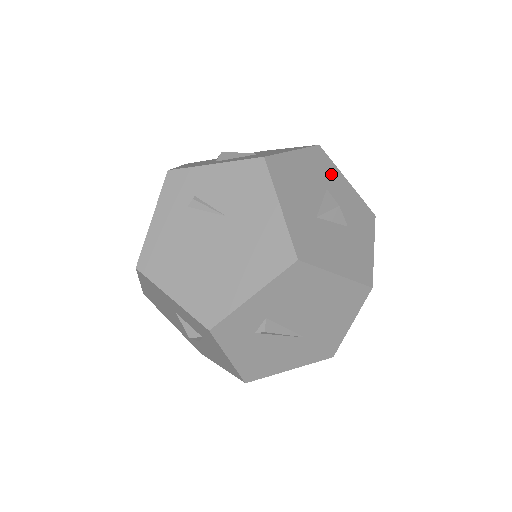
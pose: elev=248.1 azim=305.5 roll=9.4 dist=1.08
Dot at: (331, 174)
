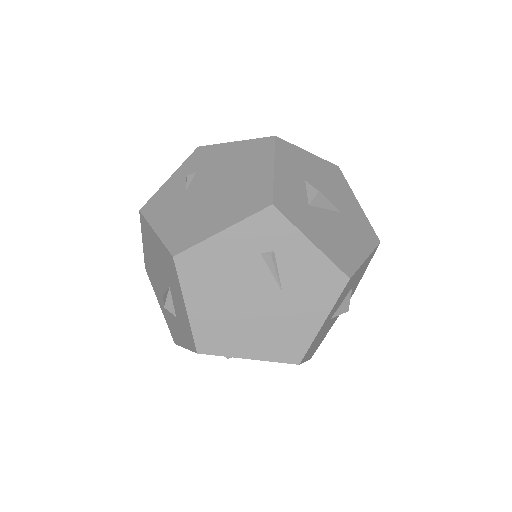
Dot at: (364, 269)
